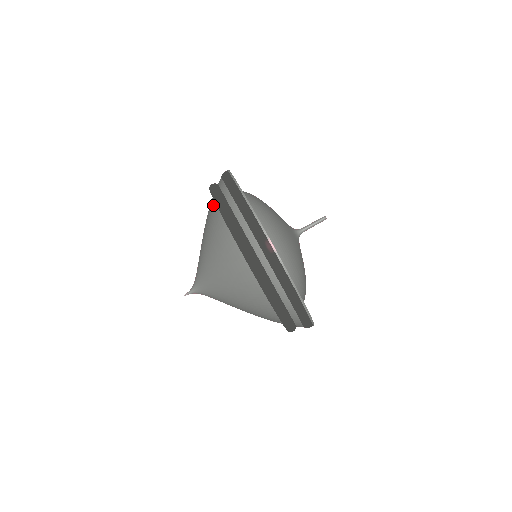
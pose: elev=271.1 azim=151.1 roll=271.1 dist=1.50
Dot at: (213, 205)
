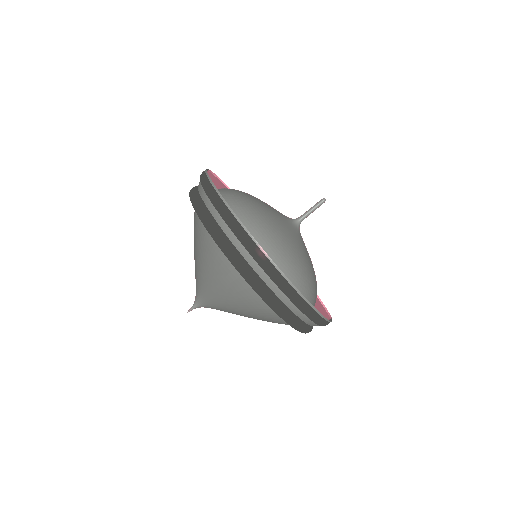
Dot at: (196, 213)
